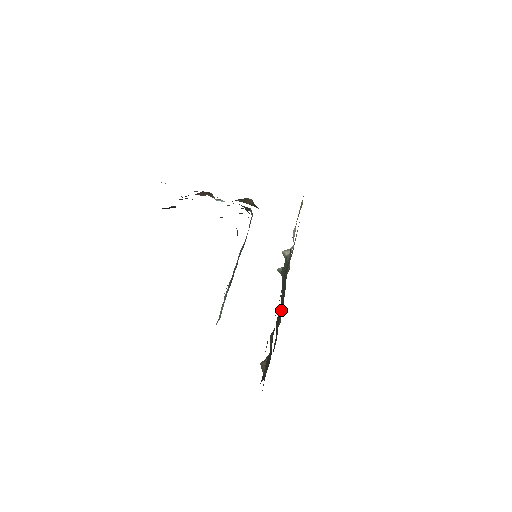
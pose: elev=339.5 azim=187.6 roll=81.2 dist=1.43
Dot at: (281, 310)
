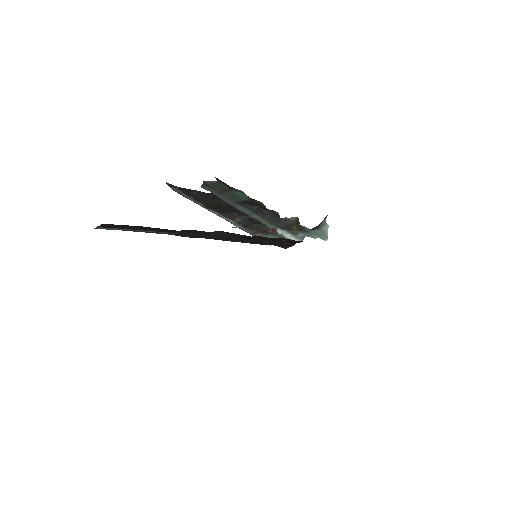
Dot at: occluded
